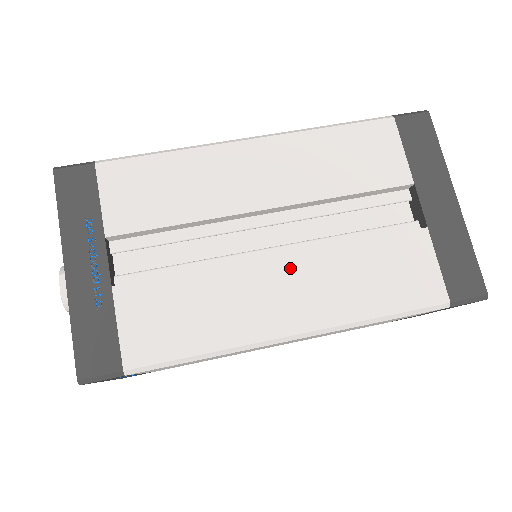
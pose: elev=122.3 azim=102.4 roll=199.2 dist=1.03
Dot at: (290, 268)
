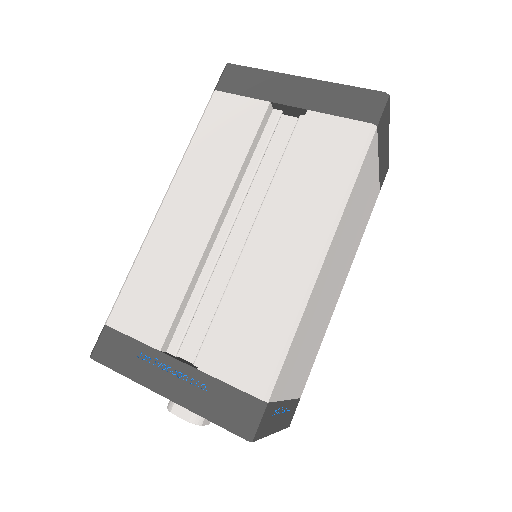
Dot at: (270, 228)
